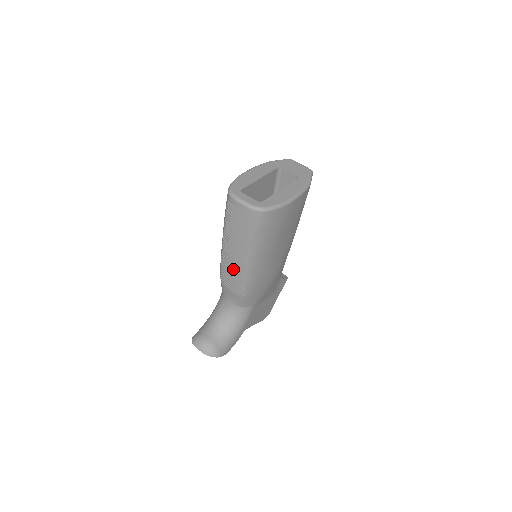
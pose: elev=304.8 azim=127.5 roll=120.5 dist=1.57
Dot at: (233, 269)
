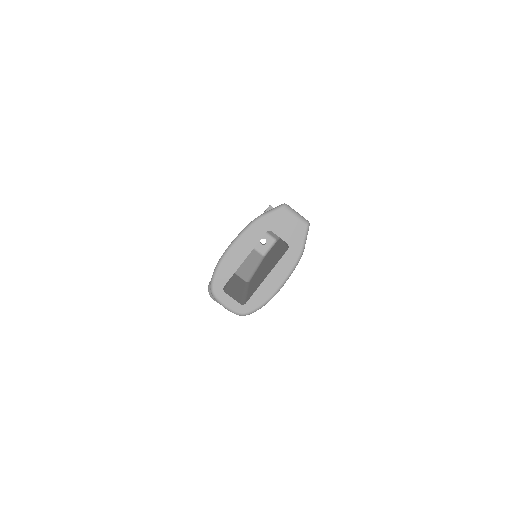
Dot at: occluded
